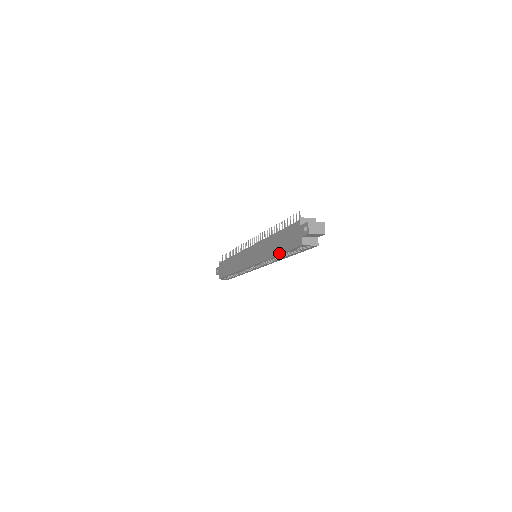
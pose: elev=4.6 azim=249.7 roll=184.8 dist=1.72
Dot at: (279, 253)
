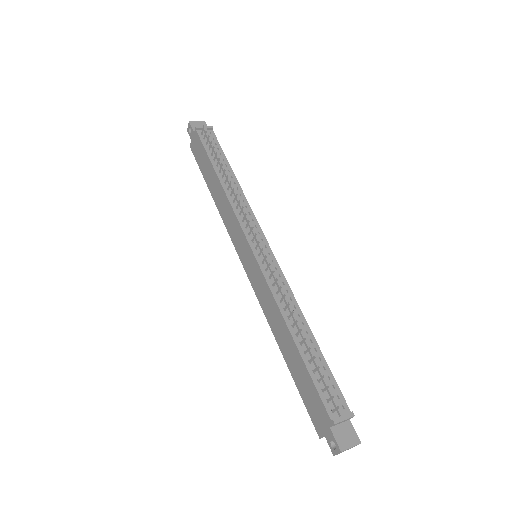
Dot at: (288, 366)
